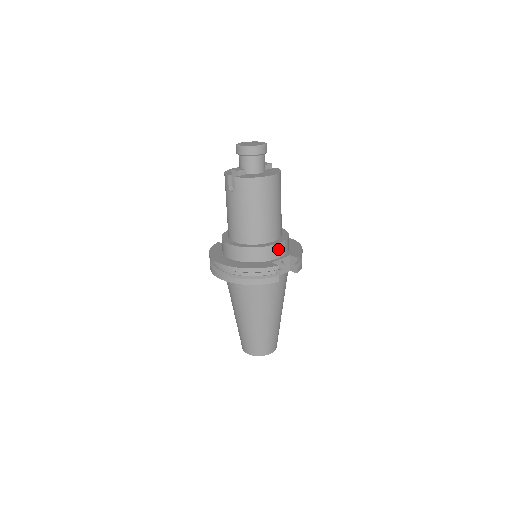
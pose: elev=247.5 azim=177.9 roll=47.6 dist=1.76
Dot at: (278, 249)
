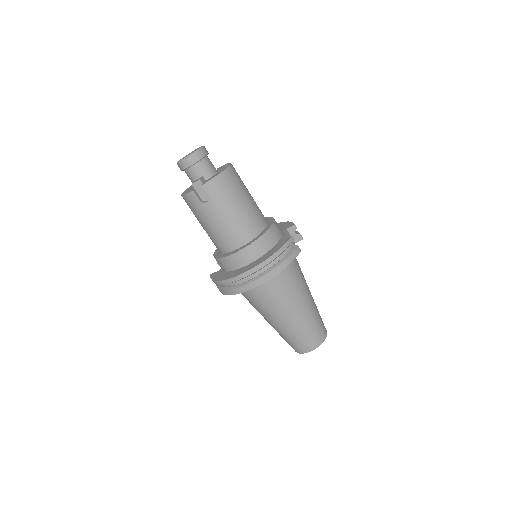
Dot at: (276, 227)
